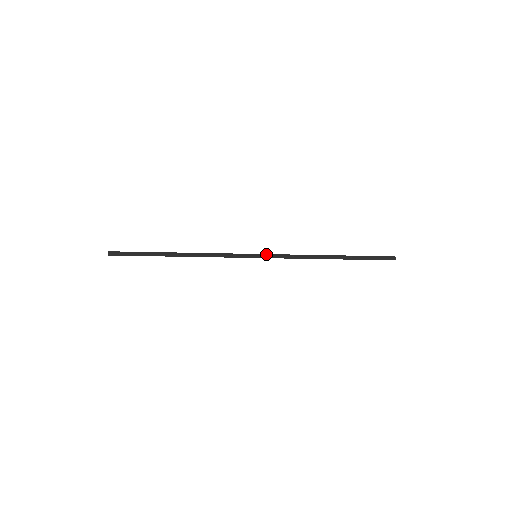
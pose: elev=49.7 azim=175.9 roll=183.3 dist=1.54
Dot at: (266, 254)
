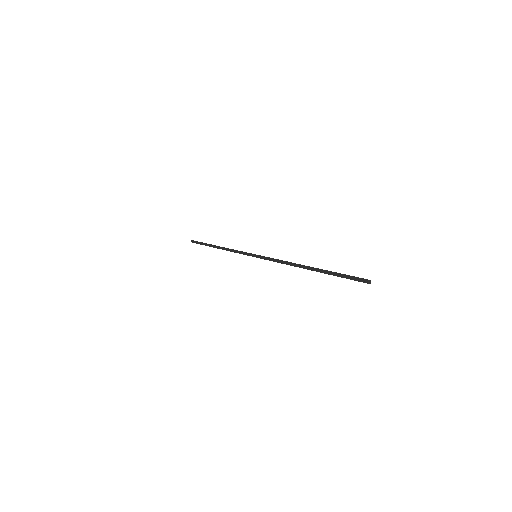
Dot at: (263, 256)
